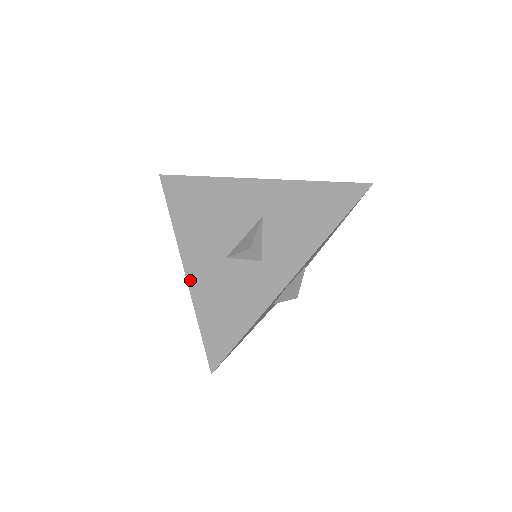
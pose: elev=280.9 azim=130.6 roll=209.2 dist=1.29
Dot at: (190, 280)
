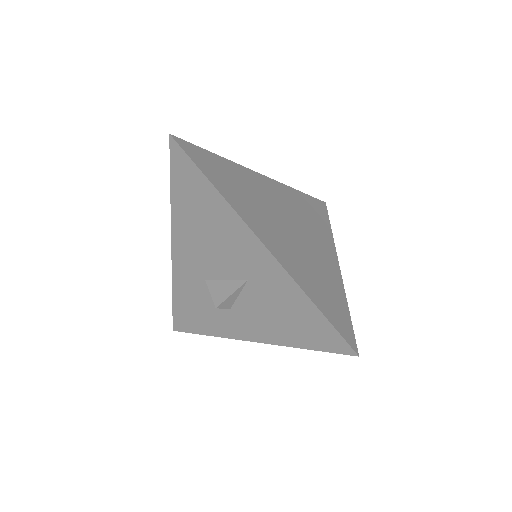
Dot at: (174, 268)
